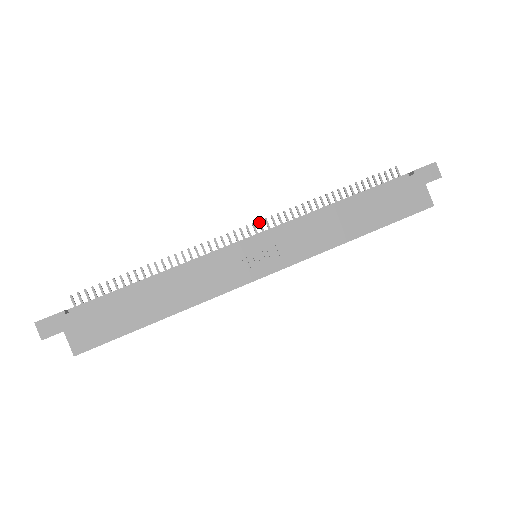
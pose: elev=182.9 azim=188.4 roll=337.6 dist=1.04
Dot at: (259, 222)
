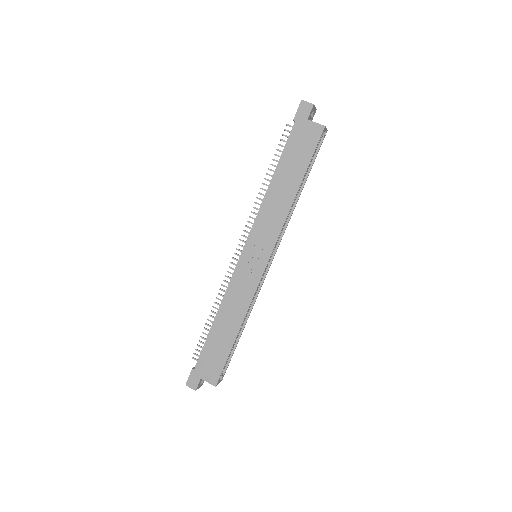
Dot at: occluded
